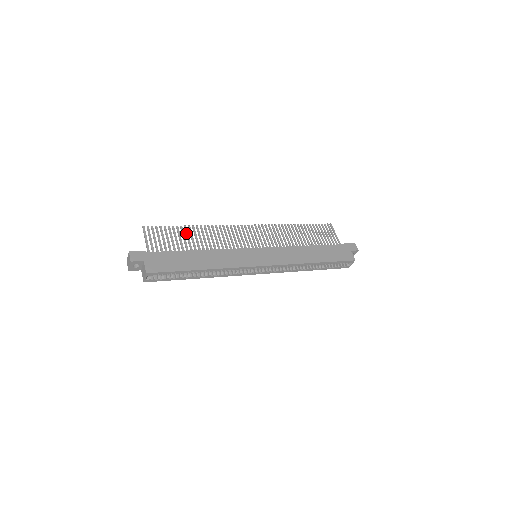
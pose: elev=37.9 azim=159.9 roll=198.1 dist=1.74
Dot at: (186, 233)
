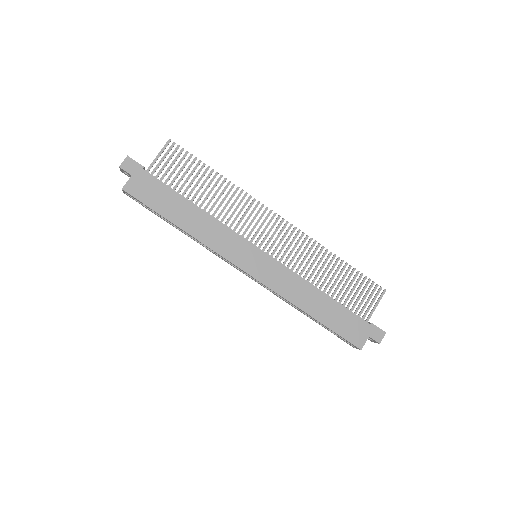
Dot at: (206, 178)
